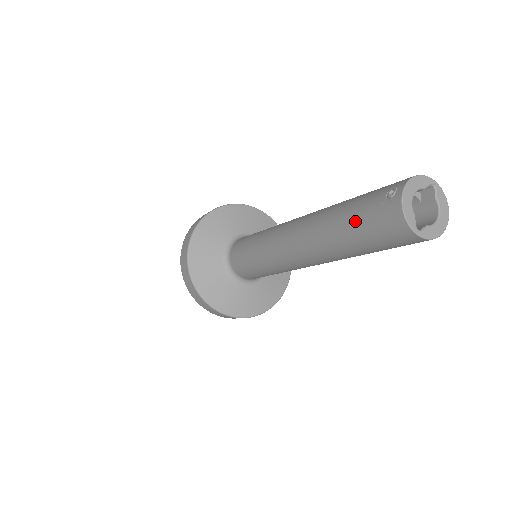
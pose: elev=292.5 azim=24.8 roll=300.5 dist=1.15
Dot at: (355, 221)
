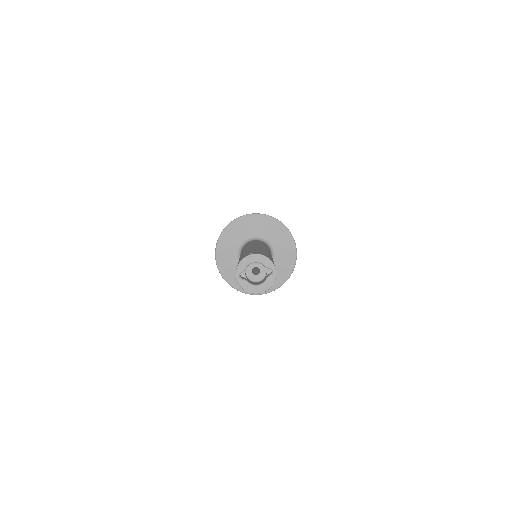
Dot at: (243, 255)
